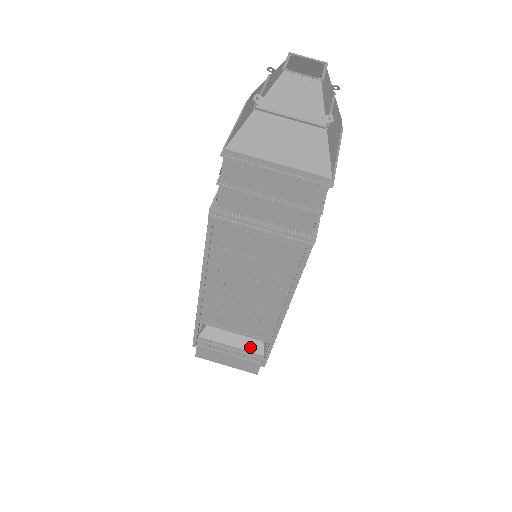
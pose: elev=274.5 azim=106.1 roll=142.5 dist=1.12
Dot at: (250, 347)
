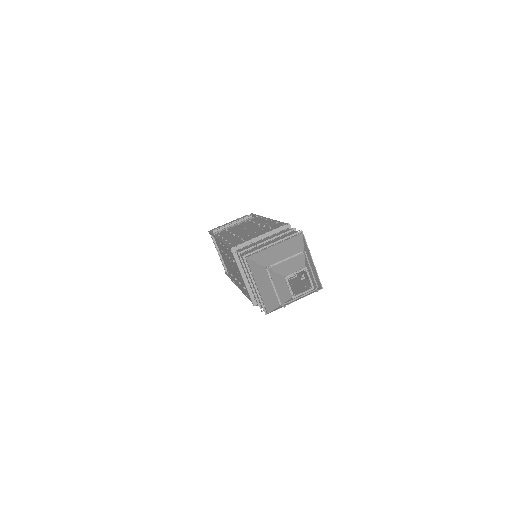
Dot at: occluded
